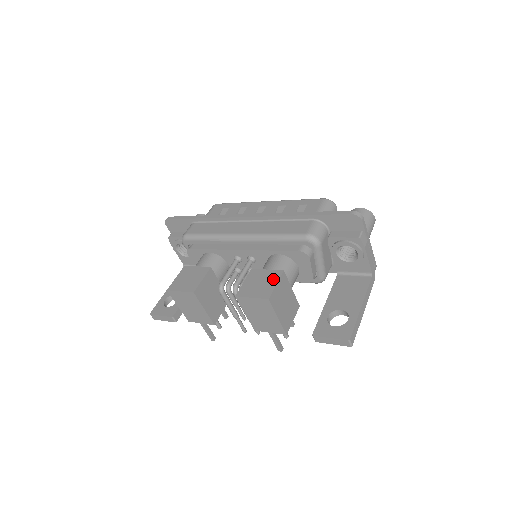
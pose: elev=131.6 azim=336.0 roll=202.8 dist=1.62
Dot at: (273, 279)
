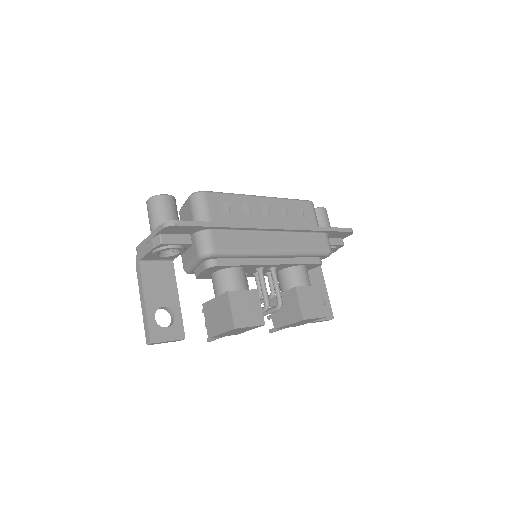
Dot at: (319, 296)
